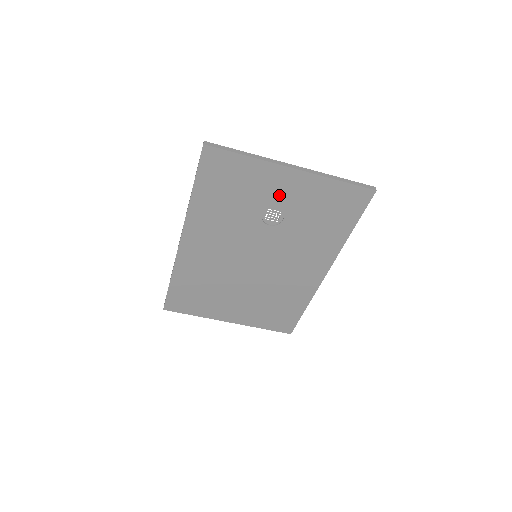
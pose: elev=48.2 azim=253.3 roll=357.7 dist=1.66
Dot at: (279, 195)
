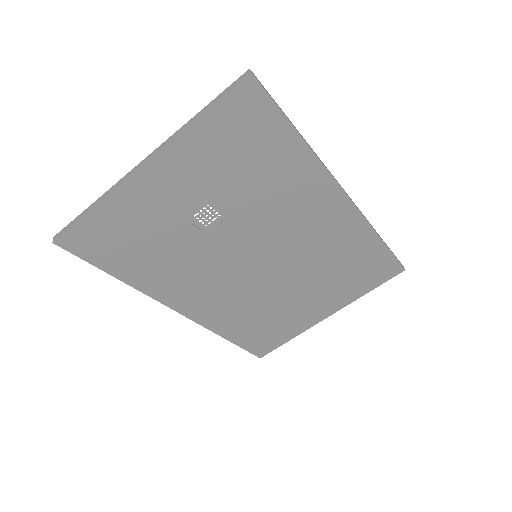
Dot at: (177, 198)
